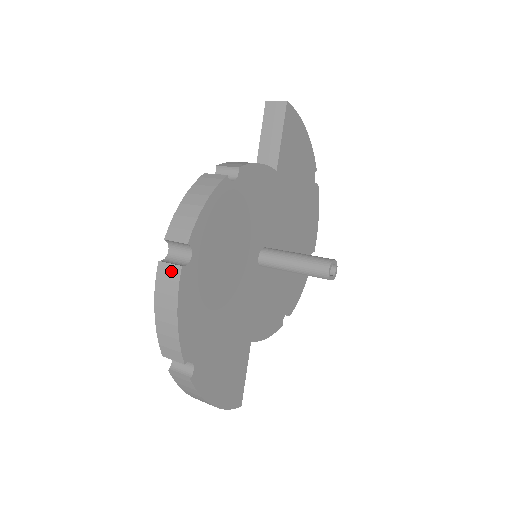
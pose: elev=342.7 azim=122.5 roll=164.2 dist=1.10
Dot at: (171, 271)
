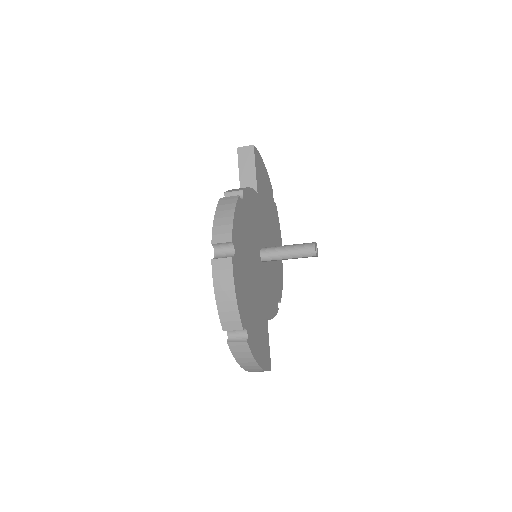
Dot at: (224, 263)
